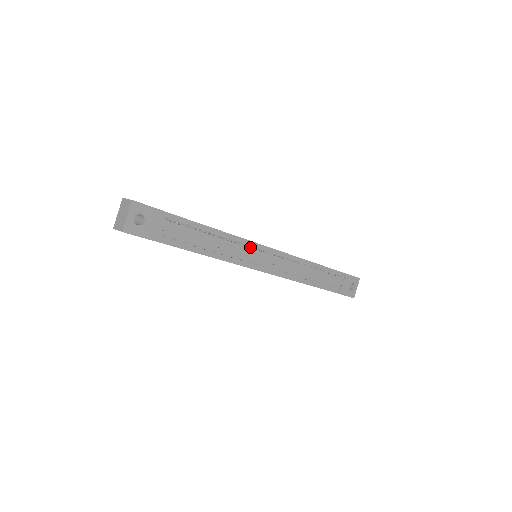
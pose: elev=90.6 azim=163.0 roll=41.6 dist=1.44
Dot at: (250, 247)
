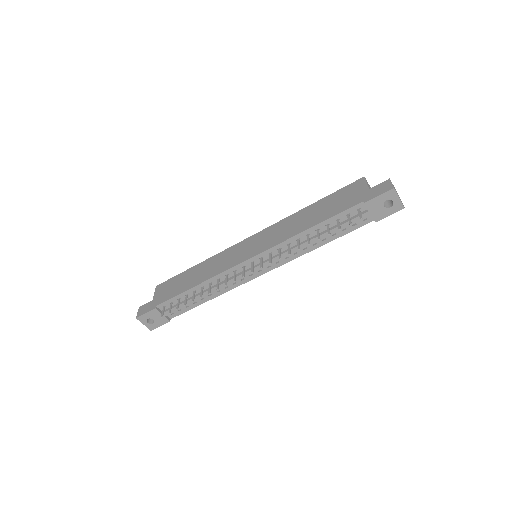
Dot at: (225, 282)
